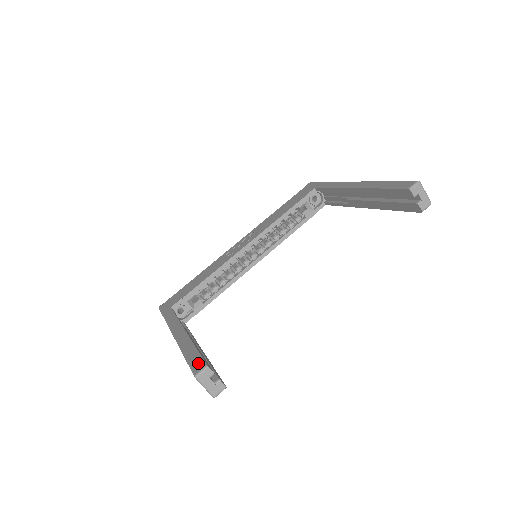
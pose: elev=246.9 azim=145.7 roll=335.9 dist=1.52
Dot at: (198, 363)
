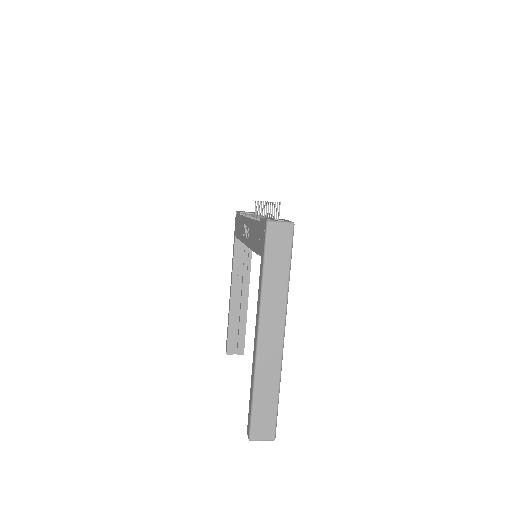
Dot at: (226, 345)
